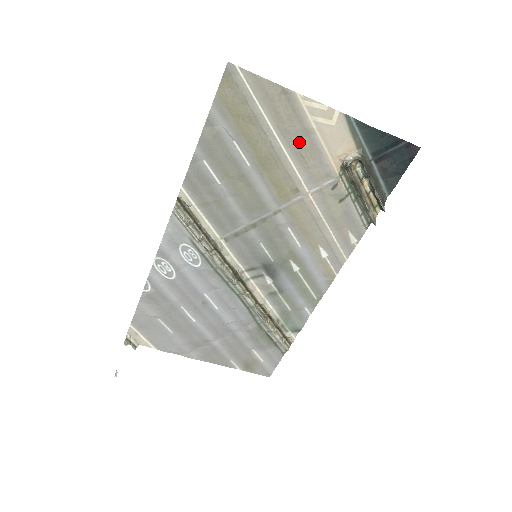
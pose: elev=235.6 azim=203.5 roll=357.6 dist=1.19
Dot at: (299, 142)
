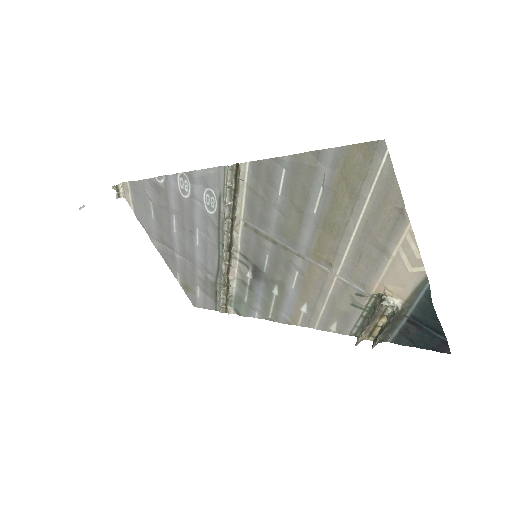
Dot at: (370, 247)
